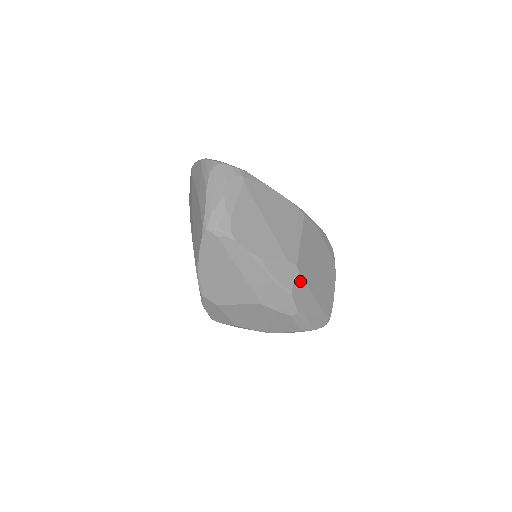
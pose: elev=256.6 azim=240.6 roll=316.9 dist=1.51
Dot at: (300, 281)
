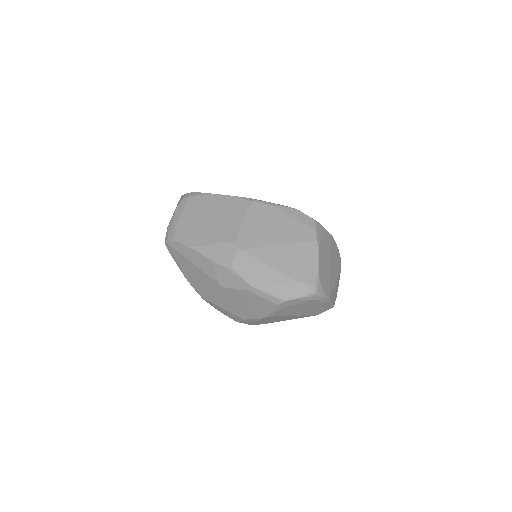
Dot at: (242, 256)
